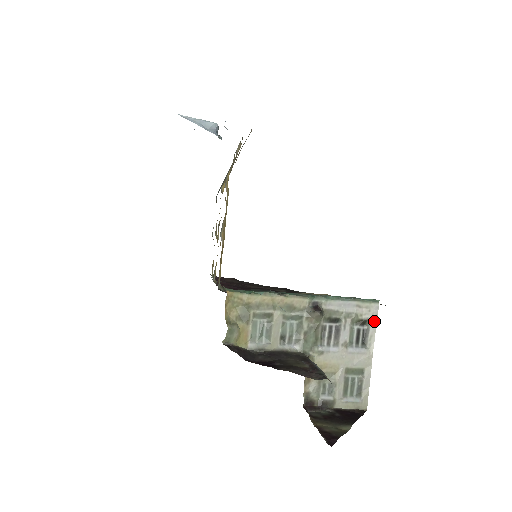
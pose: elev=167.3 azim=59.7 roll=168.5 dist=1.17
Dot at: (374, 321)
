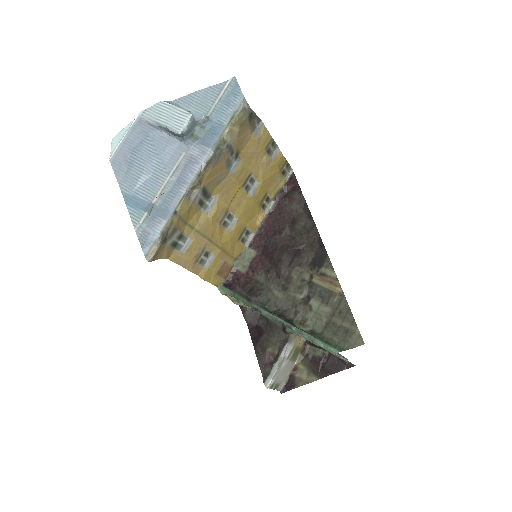
Dot at: (337, 355)
